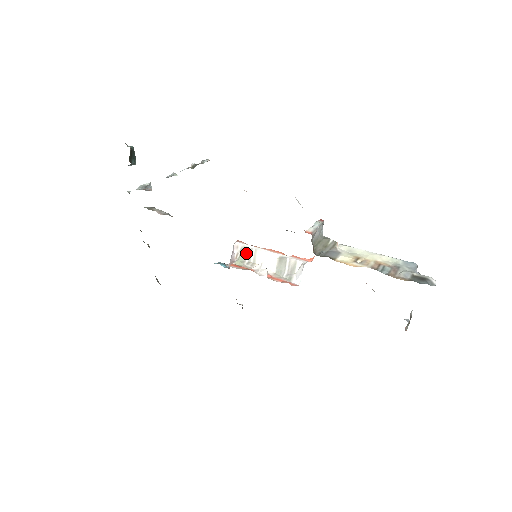
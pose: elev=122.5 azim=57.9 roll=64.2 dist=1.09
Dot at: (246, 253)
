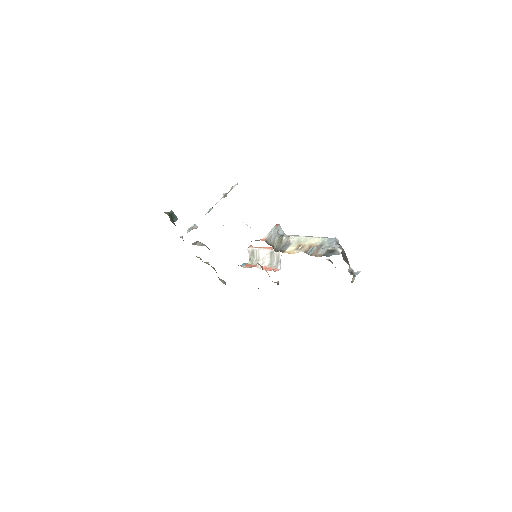
Dot at: (254, 254)
